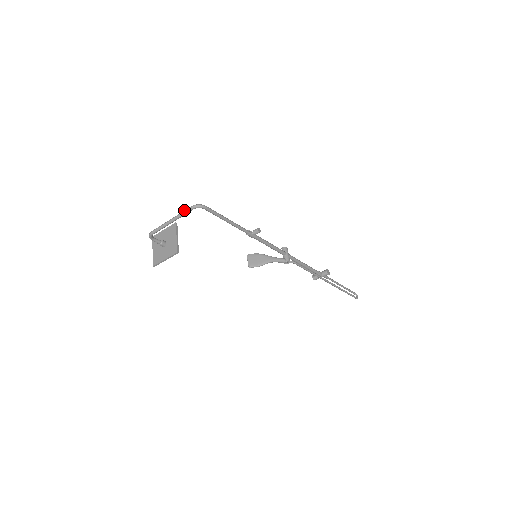
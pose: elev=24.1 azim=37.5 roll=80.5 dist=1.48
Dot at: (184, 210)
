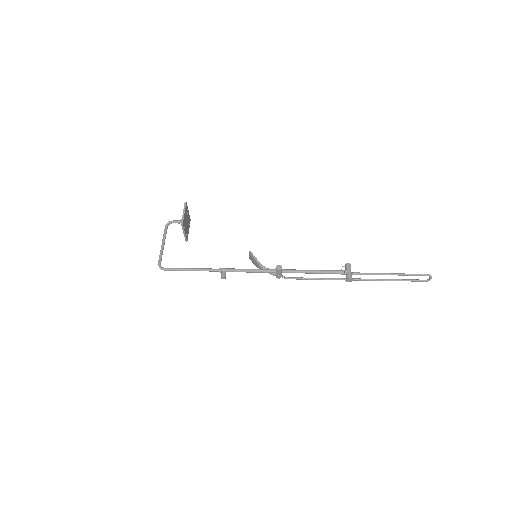
Dot at: (159, 256)
